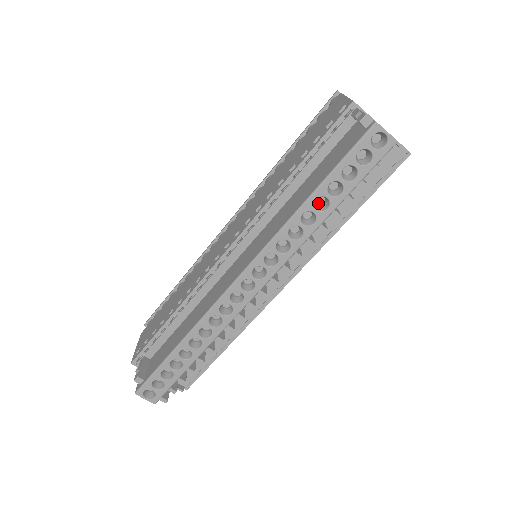
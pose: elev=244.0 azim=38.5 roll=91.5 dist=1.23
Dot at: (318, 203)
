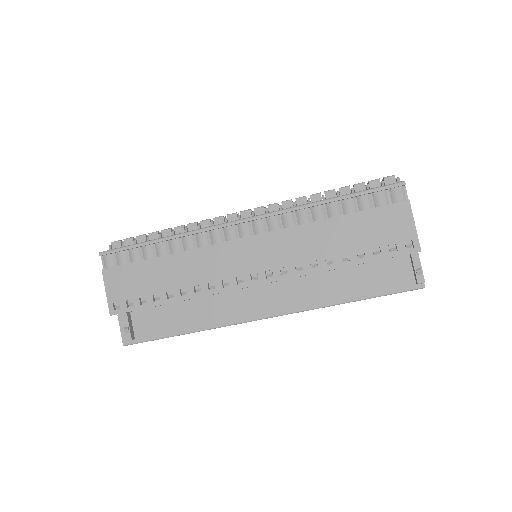
Dot at: occluded
